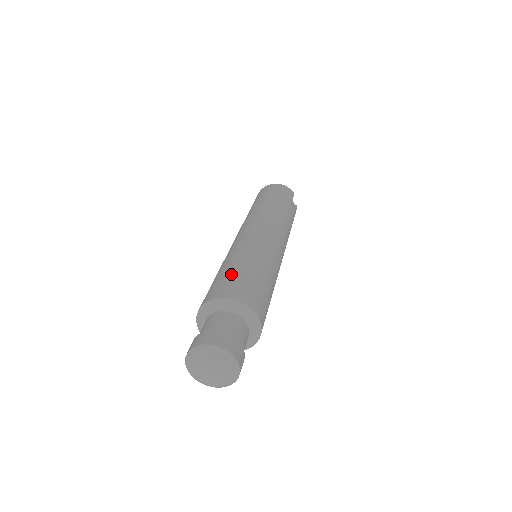
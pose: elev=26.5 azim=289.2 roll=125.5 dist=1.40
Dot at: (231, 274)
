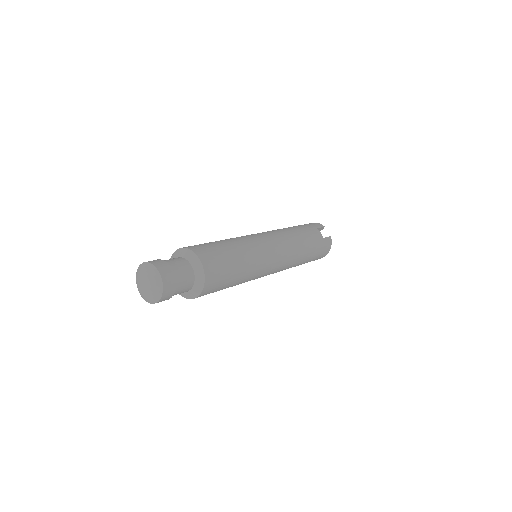
Dot at: occluded
